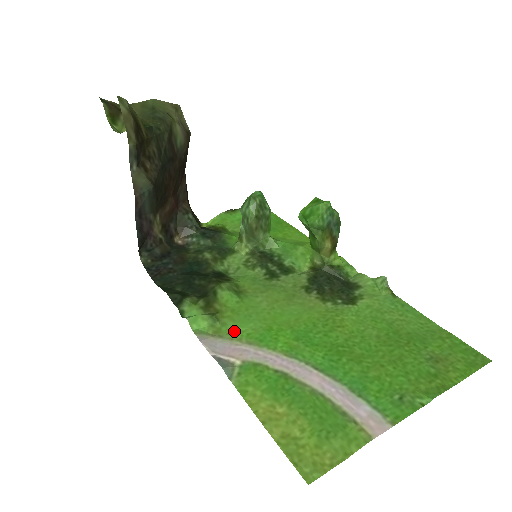
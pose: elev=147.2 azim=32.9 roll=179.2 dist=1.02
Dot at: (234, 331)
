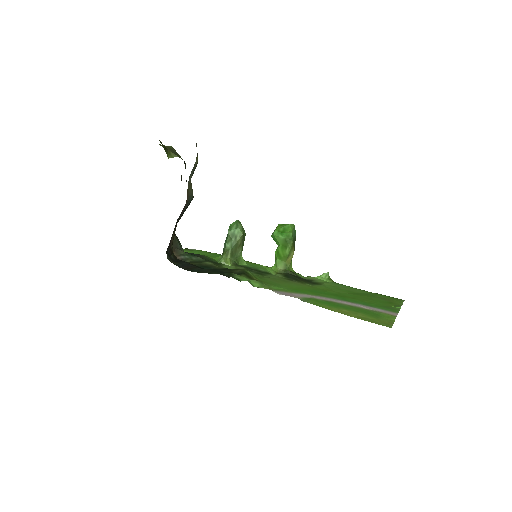
Dot at: (277, 289)
